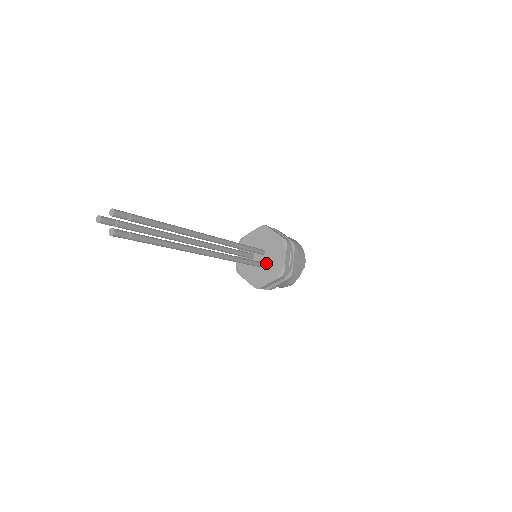
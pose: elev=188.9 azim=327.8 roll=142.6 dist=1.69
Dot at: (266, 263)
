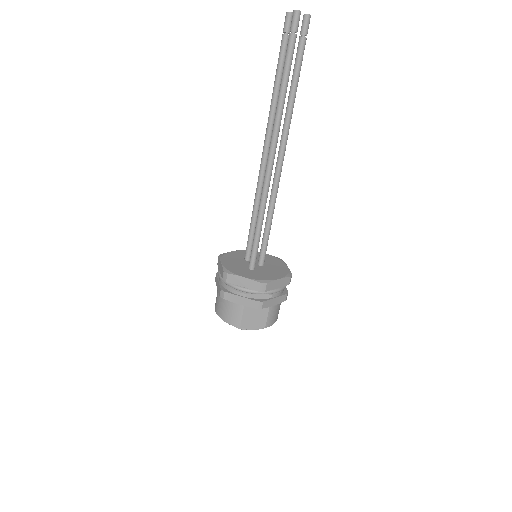
Dot at: (256, 269)
